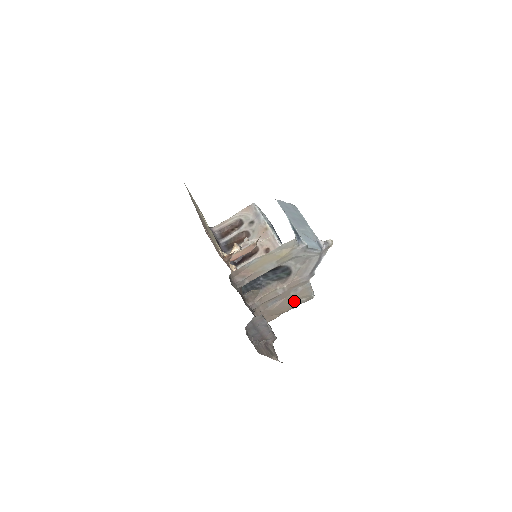
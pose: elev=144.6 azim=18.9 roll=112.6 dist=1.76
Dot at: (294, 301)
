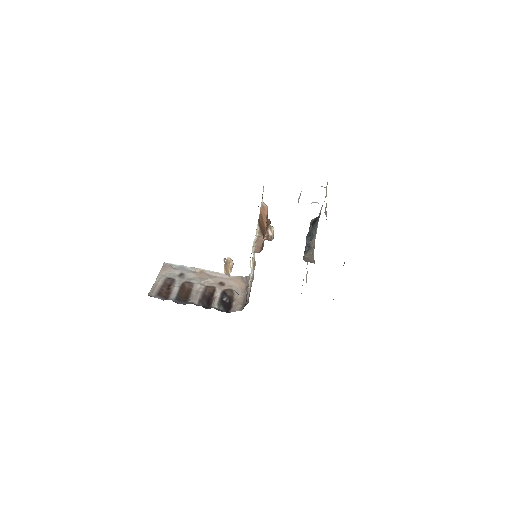
Dot at: occluded
